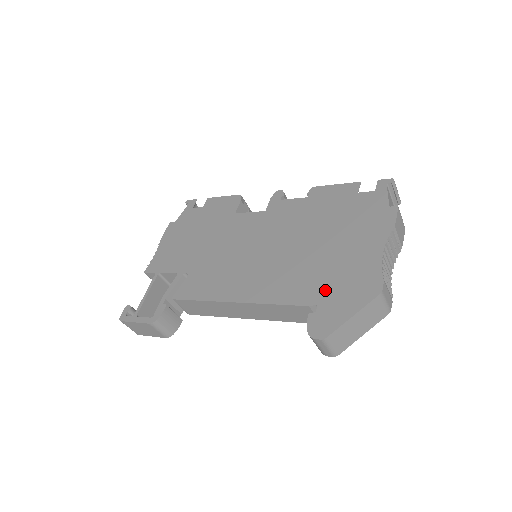
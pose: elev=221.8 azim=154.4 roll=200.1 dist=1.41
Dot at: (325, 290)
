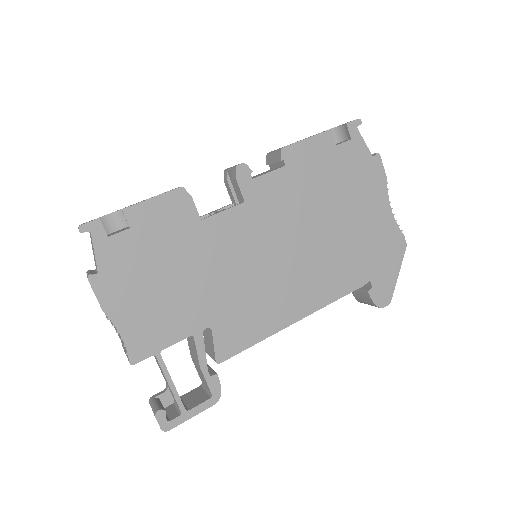
Dot at: (369, 265)
